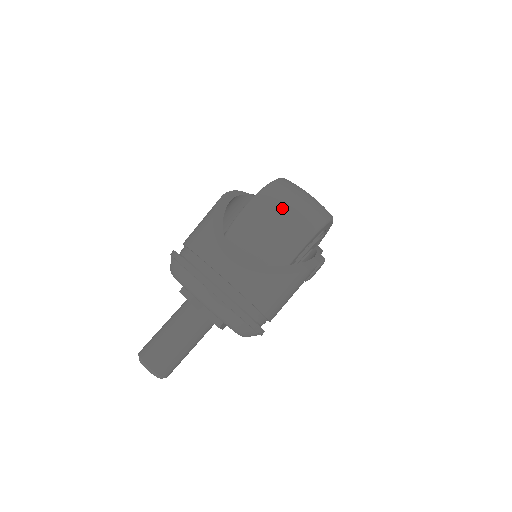
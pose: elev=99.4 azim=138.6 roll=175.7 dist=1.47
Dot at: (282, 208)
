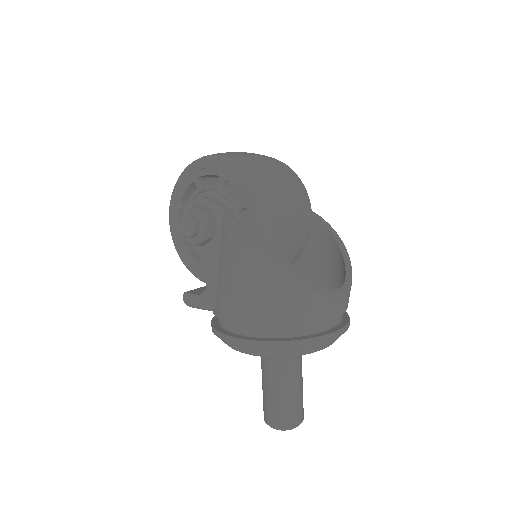
Dot at: (289, 202)
